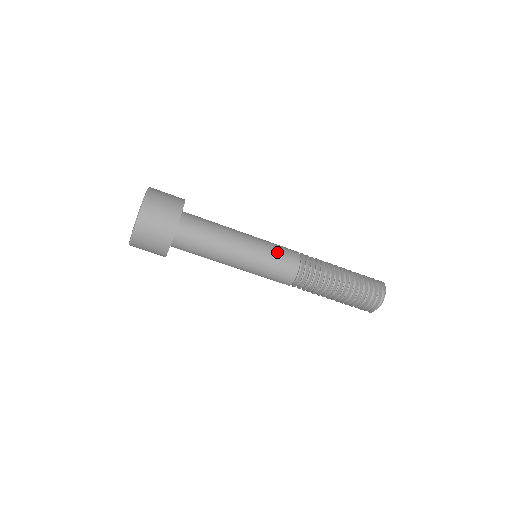
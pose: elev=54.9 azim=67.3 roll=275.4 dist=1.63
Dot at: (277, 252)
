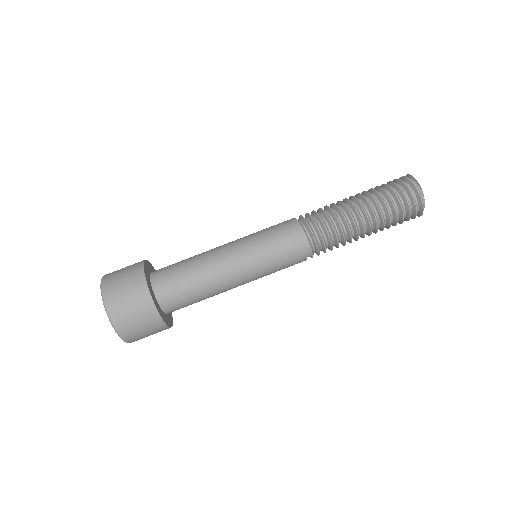
Dot at: (269, 233)
